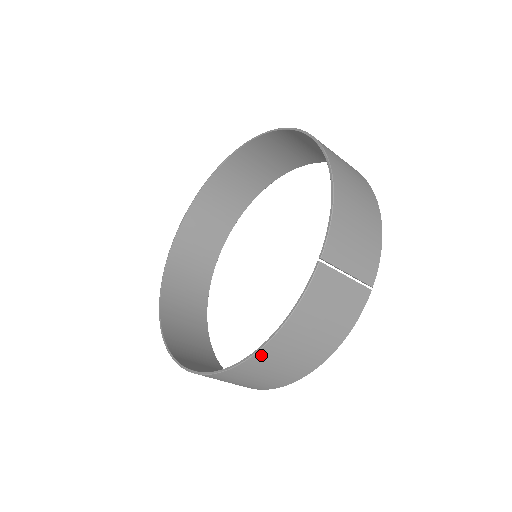
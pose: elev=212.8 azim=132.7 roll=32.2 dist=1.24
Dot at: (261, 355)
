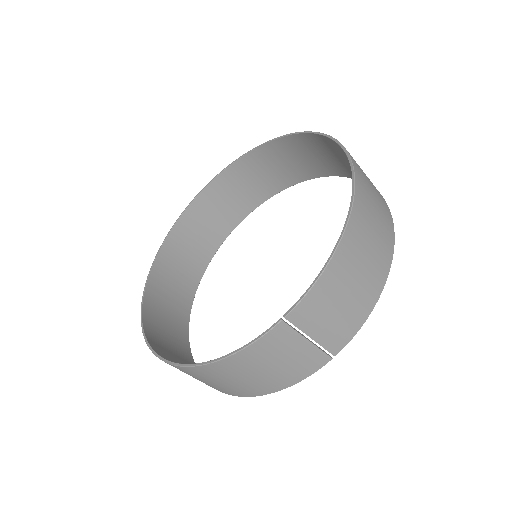
Dot at: (197, 369)
